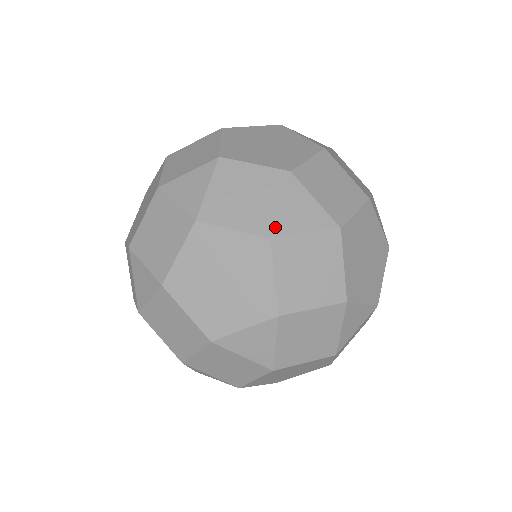
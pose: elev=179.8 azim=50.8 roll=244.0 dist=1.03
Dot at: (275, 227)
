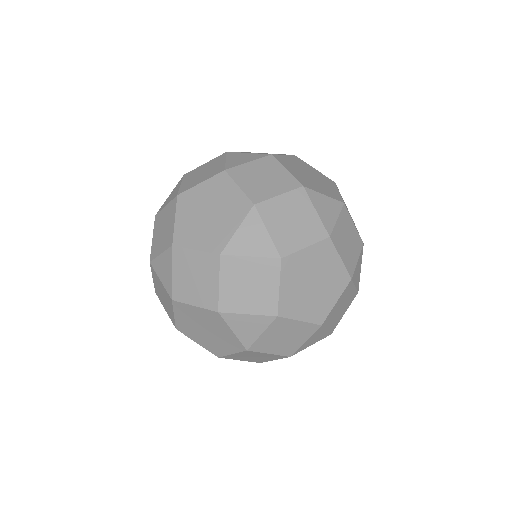
Dot at: occluded
